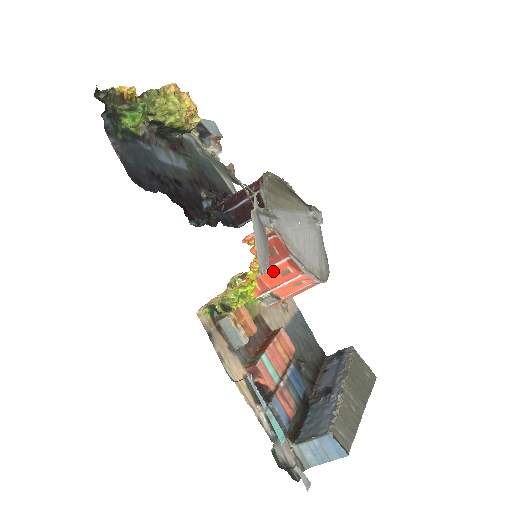
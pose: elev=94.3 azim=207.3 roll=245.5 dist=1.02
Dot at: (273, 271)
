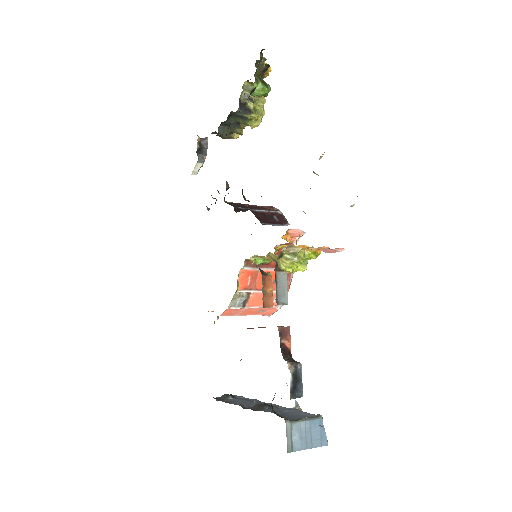
Dot at: (271, 274)
